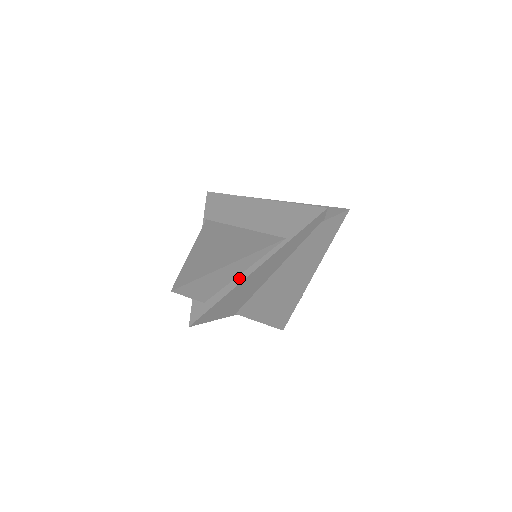
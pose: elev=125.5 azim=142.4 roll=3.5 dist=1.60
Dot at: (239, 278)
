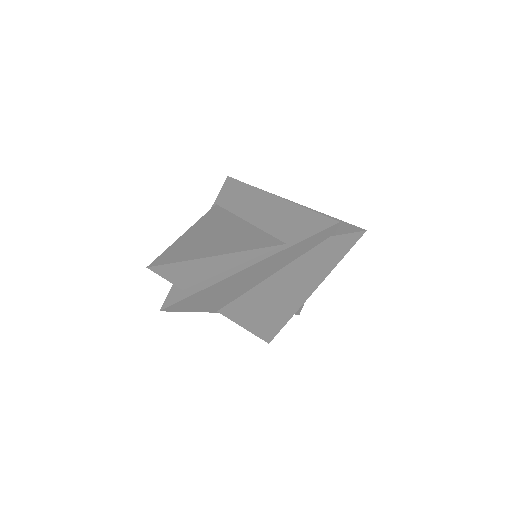
Dot at: (225, 273)
